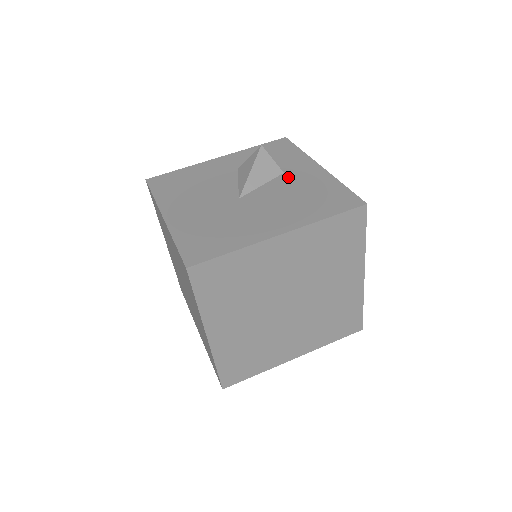
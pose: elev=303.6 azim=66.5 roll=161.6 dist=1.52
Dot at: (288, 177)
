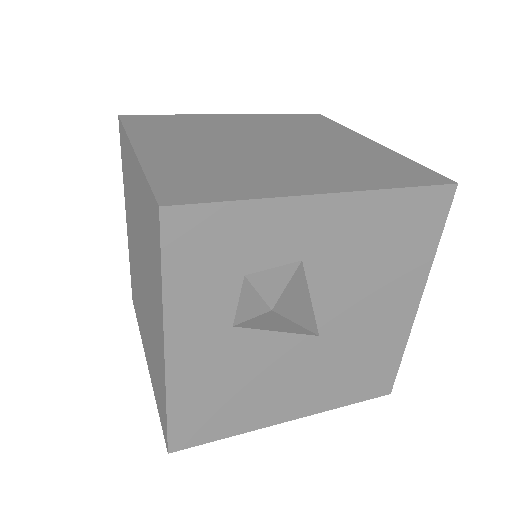
Dot at: occluded
